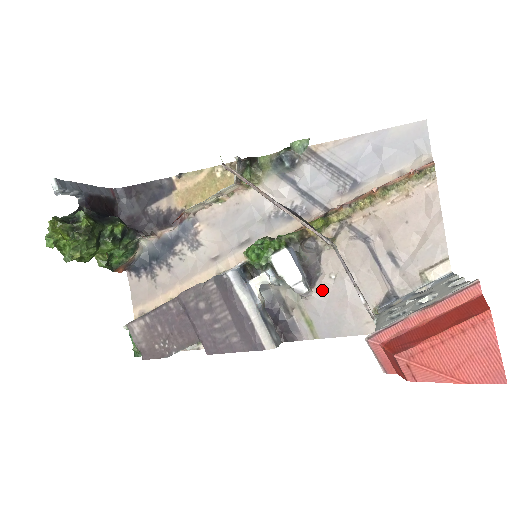
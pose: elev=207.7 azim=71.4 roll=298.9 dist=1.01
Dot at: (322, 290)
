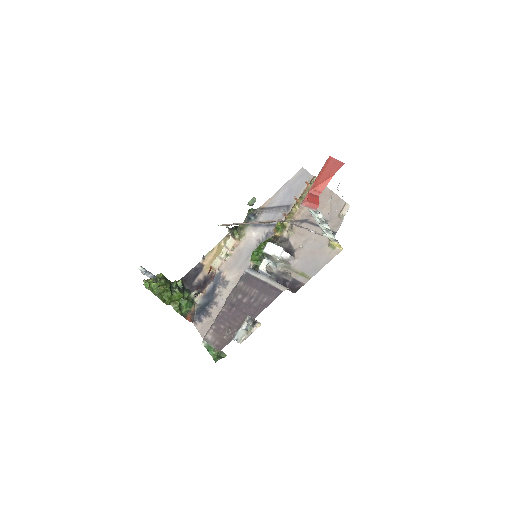
Dot at: (299, 255)
